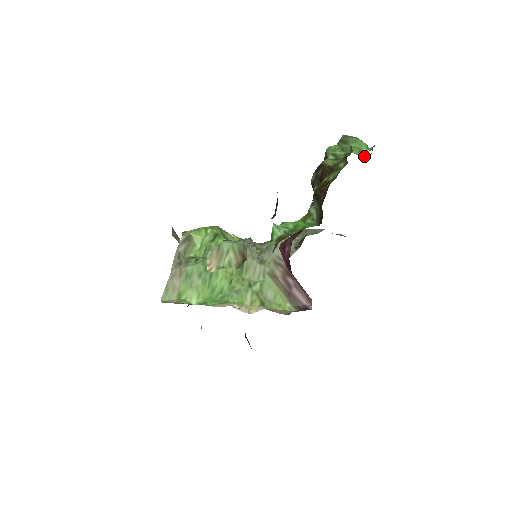
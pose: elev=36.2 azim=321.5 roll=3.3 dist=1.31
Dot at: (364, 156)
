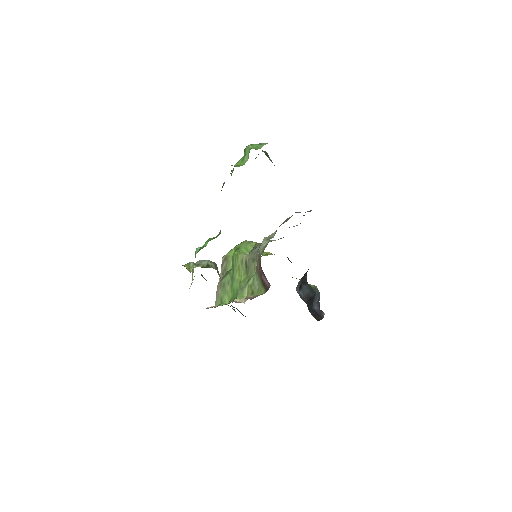
Dot at: (245, 162)
